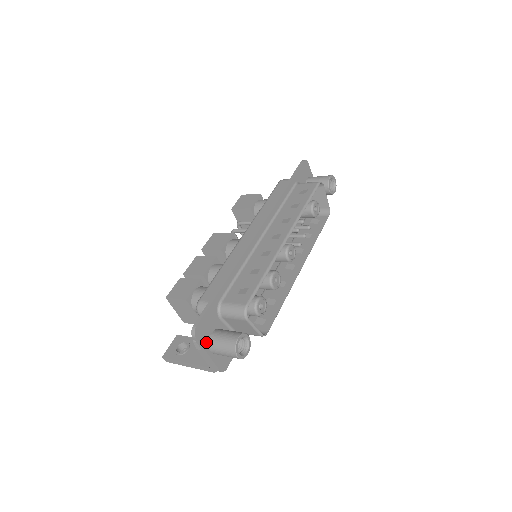
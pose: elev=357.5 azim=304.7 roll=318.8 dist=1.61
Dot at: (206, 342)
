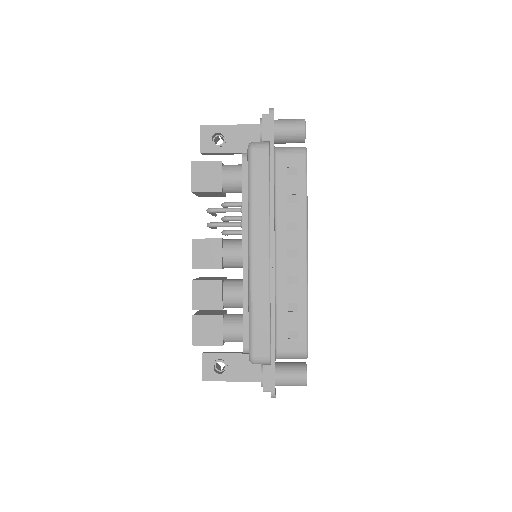
Dot at: occluded
